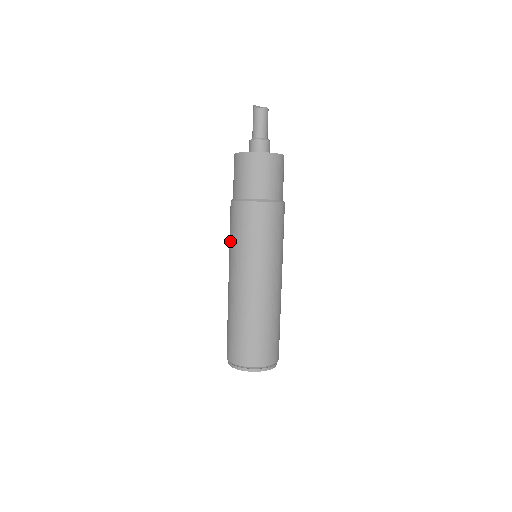
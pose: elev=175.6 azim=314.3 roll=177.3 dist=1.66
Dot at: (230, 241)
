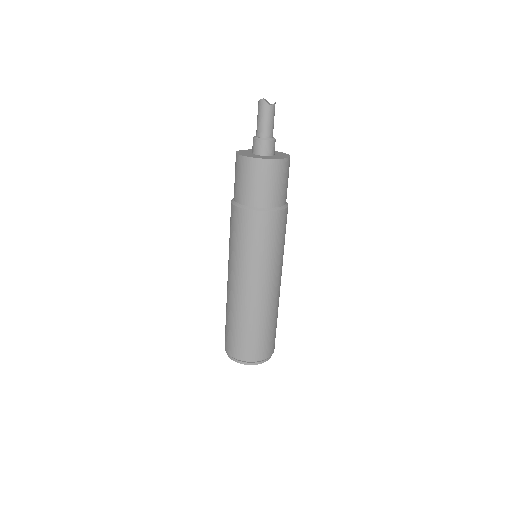
Dot at: (241, 249)
